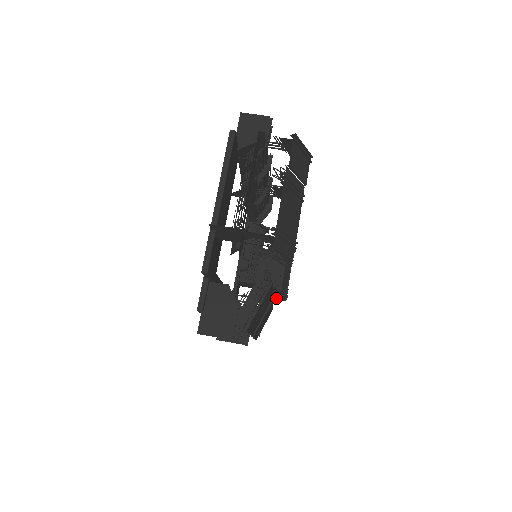
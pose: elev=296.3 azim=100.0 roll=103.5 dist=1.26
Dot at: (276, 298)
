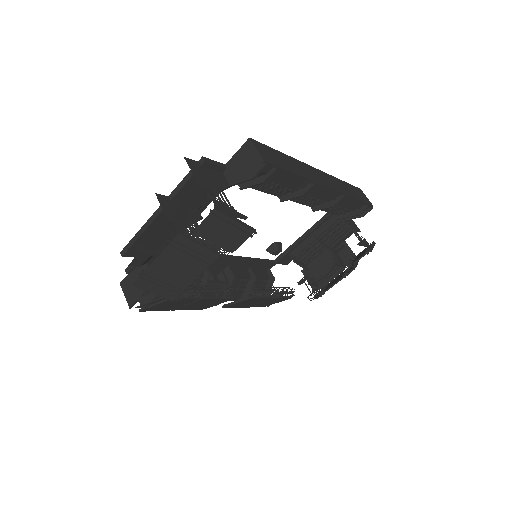
Dot at: (321, 289)
